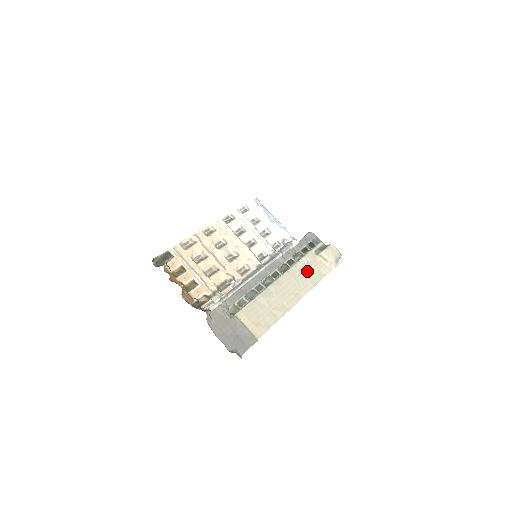
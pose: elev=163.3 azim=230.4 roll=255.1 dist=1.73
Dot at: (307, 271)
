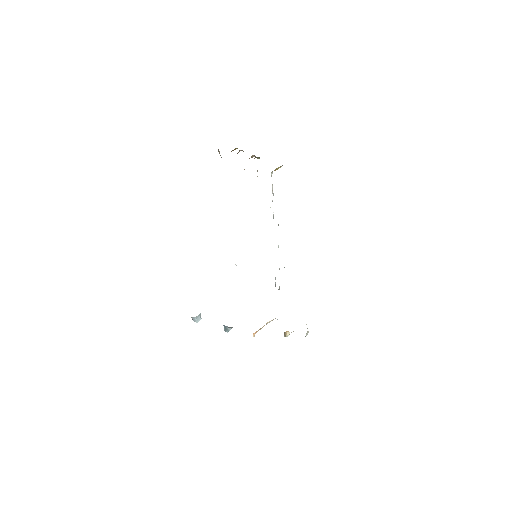
Dot at: occluded
